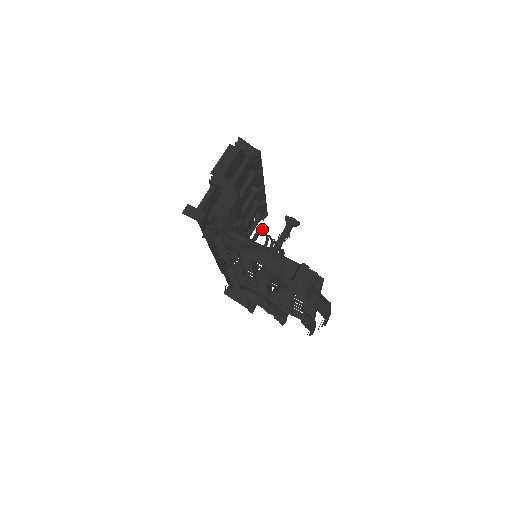
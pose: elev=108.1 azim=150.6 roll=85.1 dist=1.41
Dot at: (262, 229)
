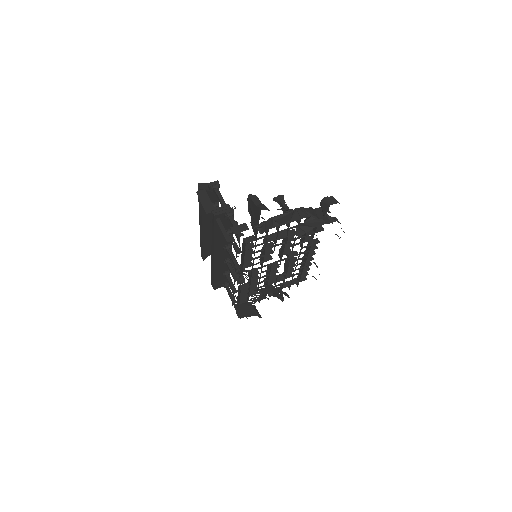
Dot at: (277, 209)
